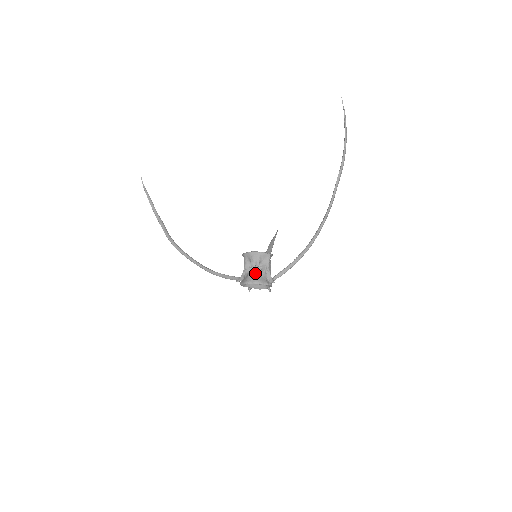
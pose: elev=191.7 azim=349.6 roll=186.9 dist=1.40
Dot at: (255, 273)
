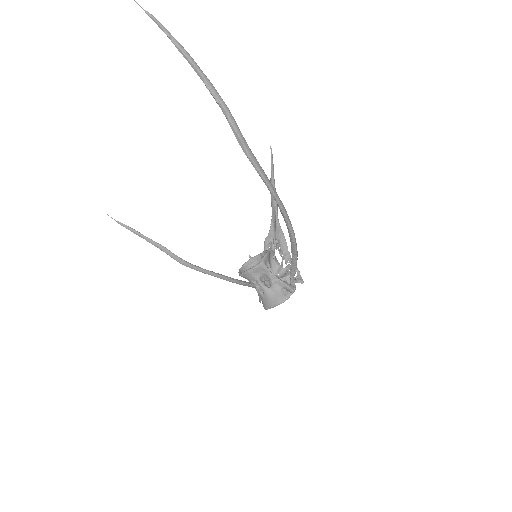
Dot at: (265, 294)
